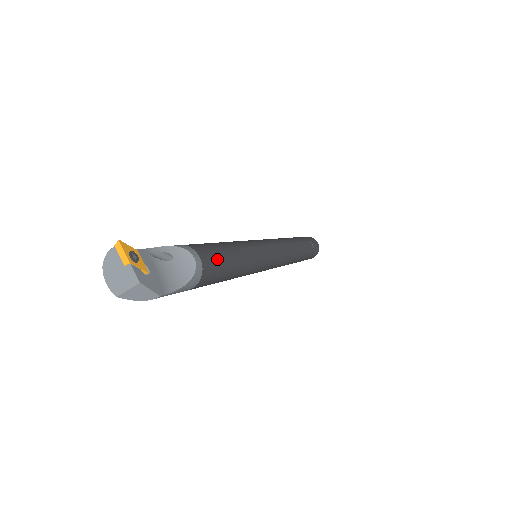
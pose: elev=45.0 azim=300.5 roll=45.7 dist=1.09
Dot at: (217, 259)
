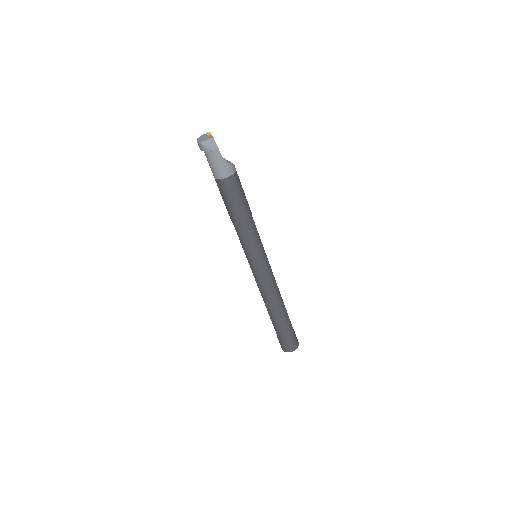
Dot at: occluded
